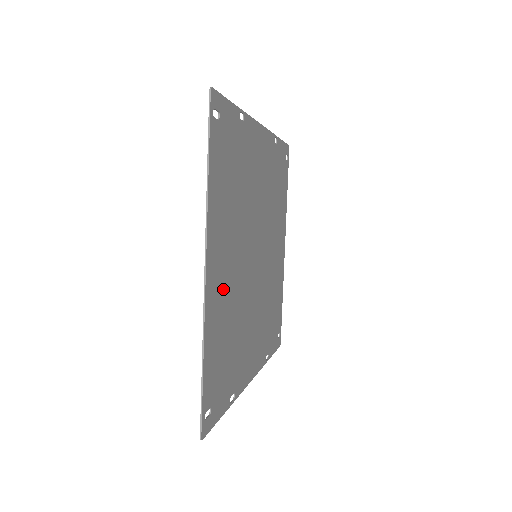
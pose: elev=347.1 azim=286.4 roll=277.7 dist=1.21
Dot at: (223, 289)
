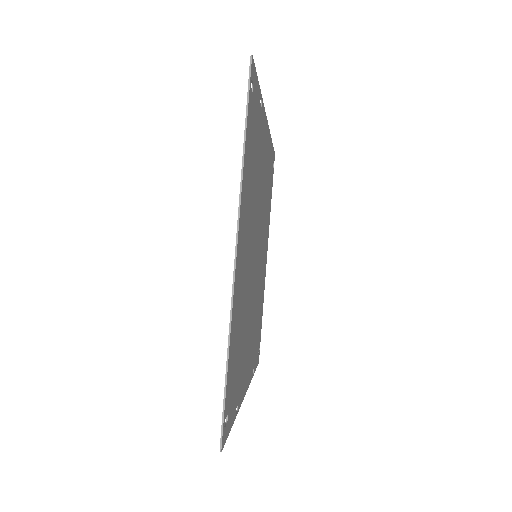
Dot at: (242, 280)
